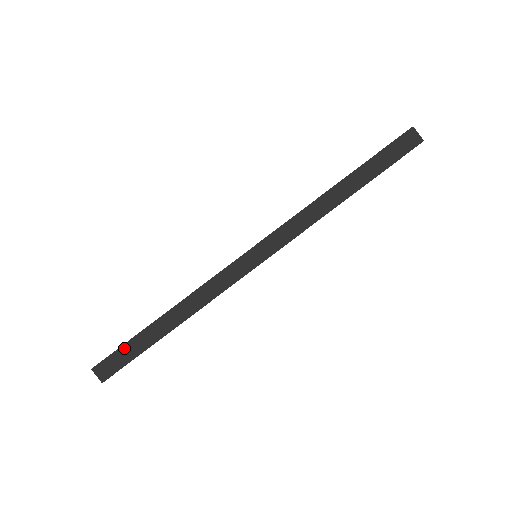
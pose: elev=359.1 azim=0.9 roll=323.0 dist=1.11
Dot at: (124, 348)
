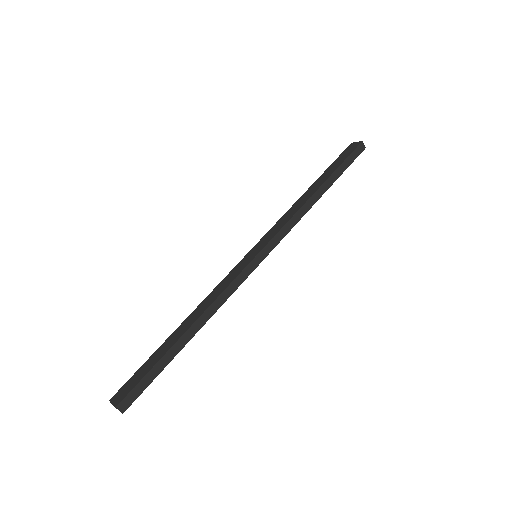
Dot at: (141, 368)
